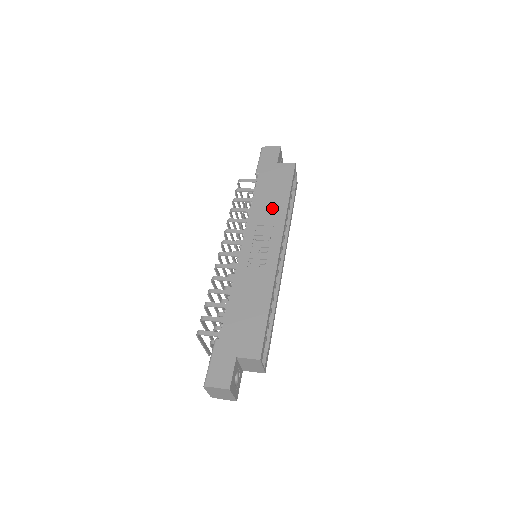
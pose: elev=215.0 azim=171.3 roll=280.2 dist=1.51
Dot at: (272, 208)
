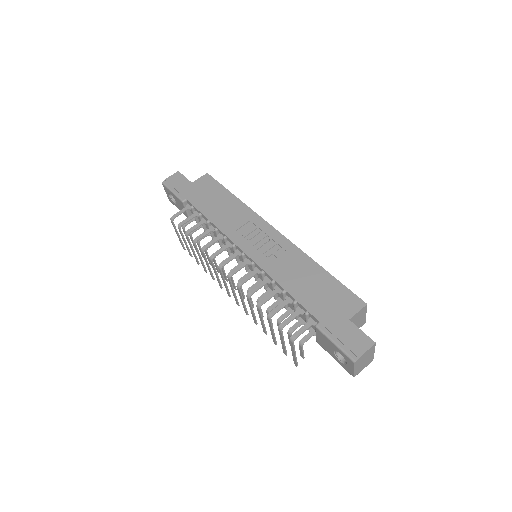
Dot at: (231, 211)
